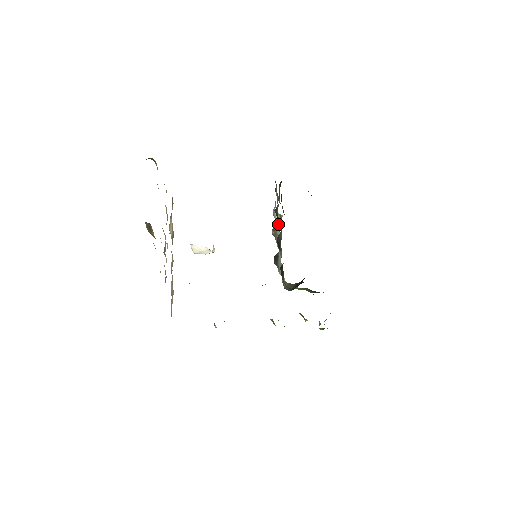
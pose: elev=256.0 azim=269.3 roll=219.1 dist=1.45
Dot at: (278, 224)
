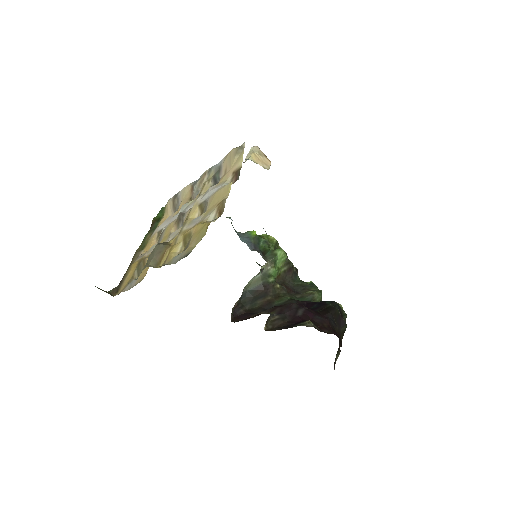
Dot at: occluded
